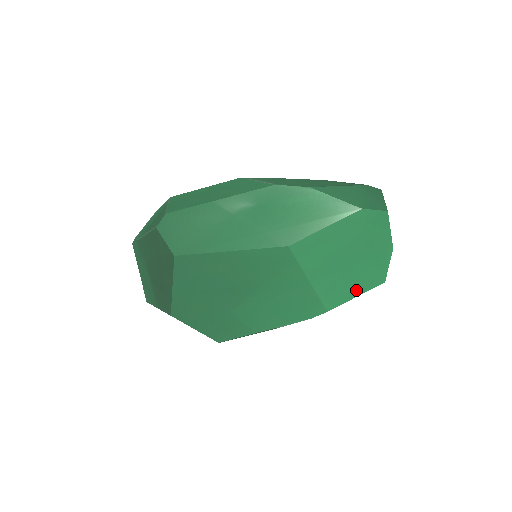
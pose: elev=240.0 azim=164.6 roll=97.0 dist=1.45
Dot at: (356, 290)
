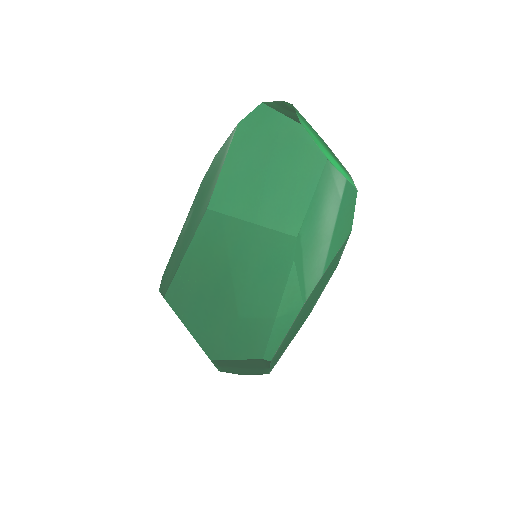
Dot at: (305, 192)
